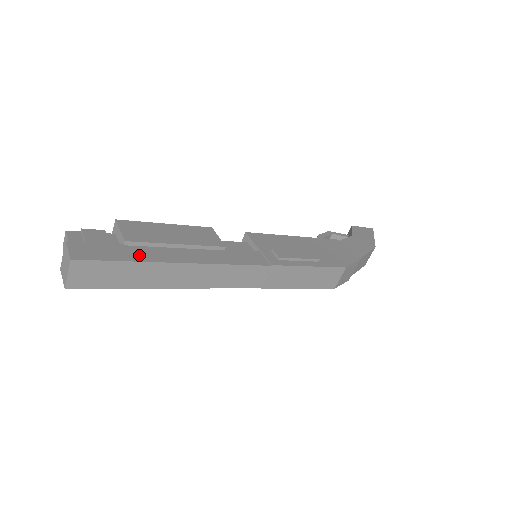
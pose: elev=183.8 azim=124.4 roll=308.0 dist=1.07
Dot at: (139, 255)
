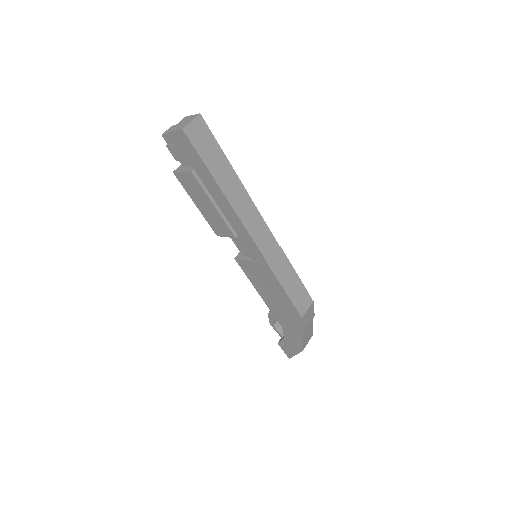
Dot at: occluded
